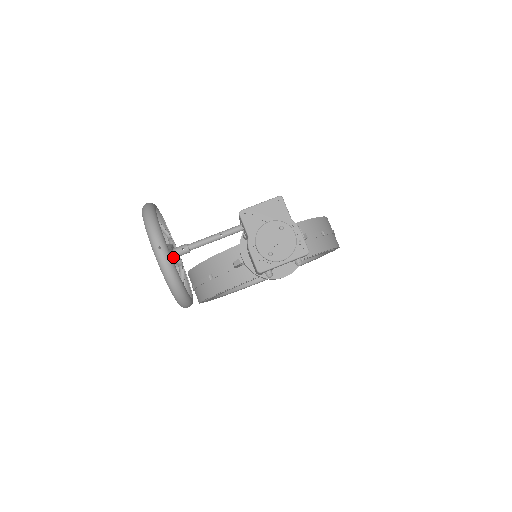
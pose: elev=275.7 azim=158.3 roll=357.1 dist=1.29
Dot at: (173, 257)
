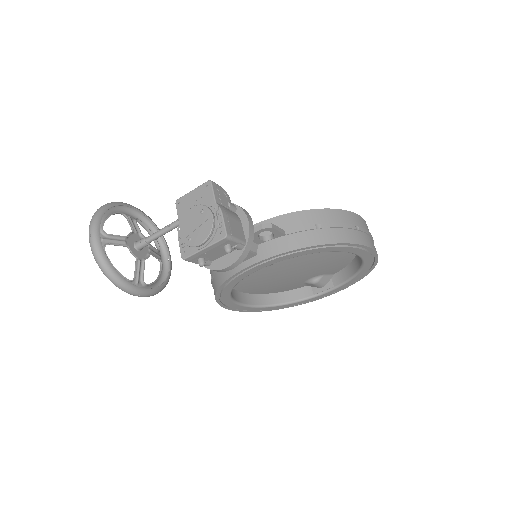
Dot at: (155, 253)
